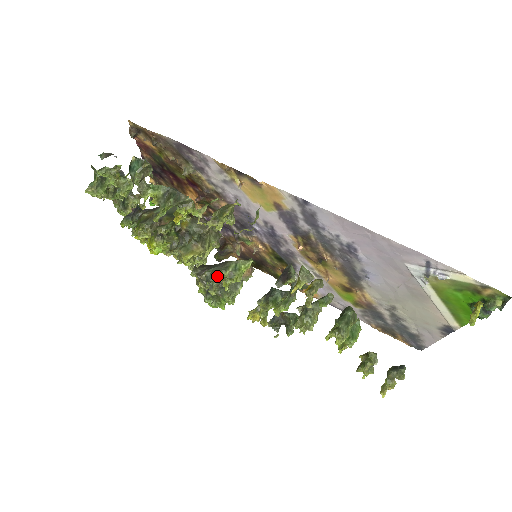
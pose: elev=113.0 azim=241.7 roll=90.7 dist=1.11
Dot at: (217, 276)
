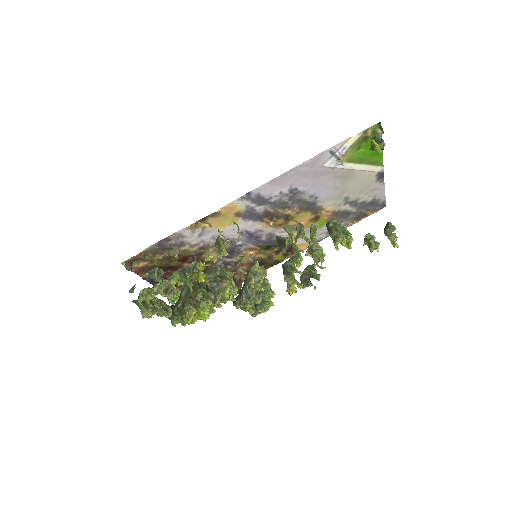
Dot at: (250, 290)
